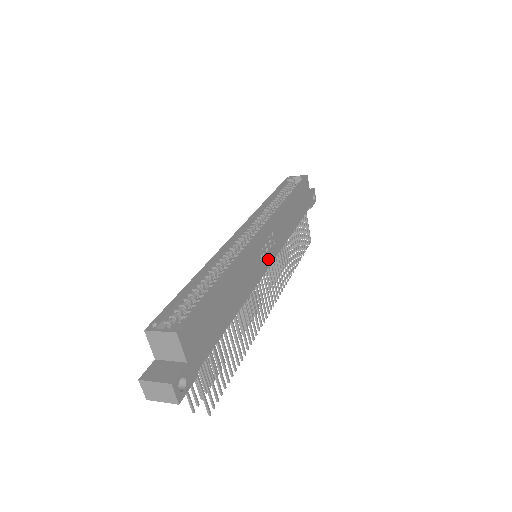
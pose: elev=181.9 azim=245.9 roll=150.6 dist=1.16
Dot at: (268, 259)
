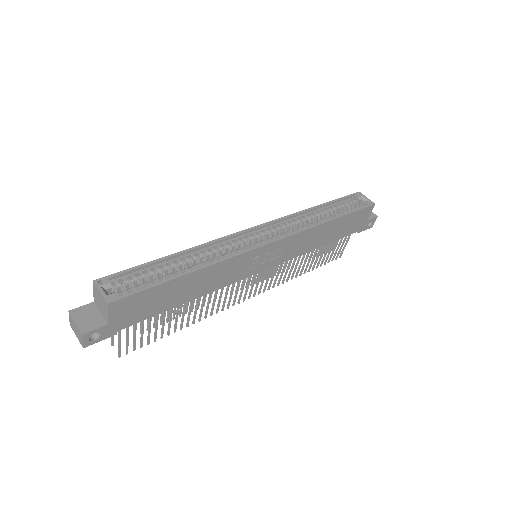
Dot at: (262, 266)
